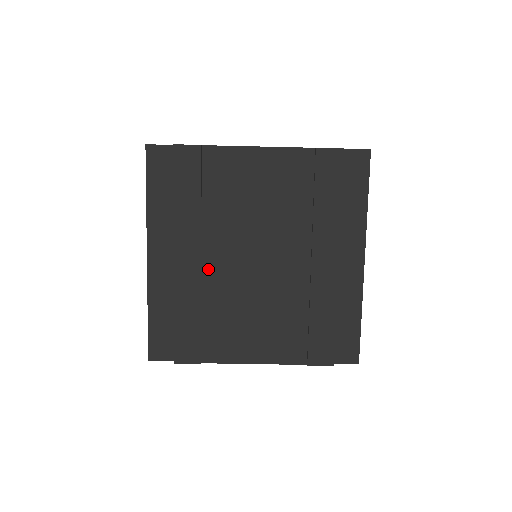
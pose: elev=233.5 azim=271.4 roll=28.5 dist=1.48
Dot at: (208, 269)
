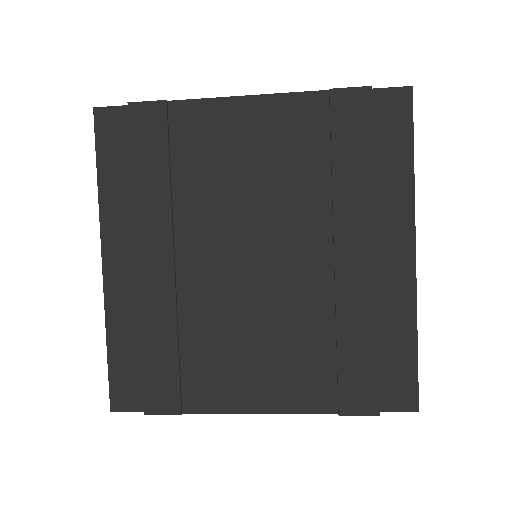
Dot at: (185, 276)
